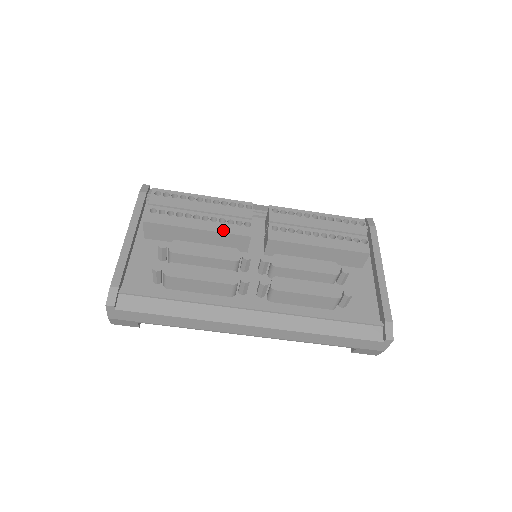
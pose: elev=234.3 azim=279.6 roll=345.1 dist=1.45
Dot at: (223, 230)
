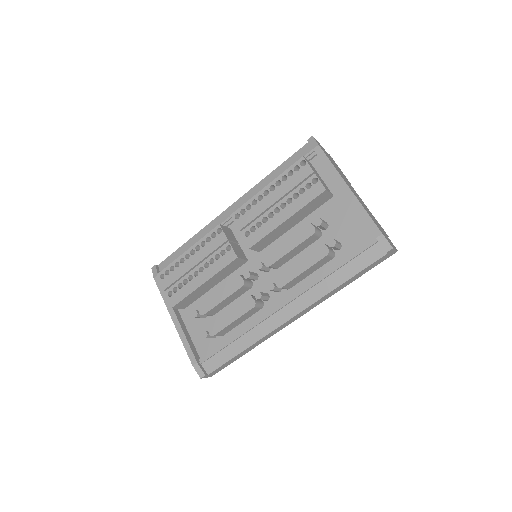
Dot at: (218, 269)
